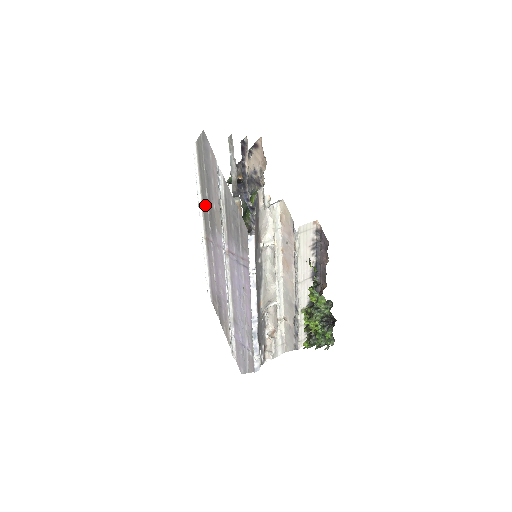
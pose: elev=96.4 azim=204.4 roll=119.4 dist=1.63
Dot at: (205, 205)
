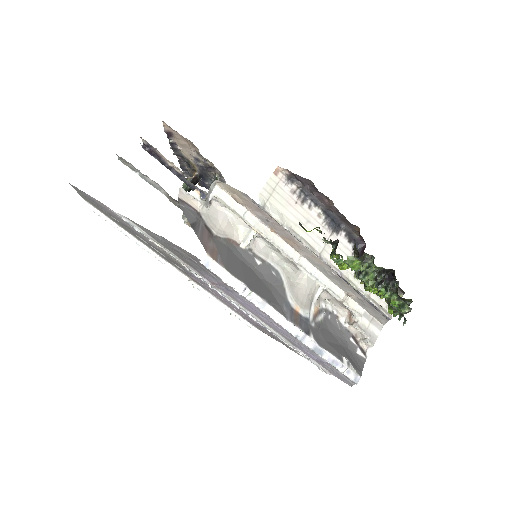
Dot at: (155, 251)
